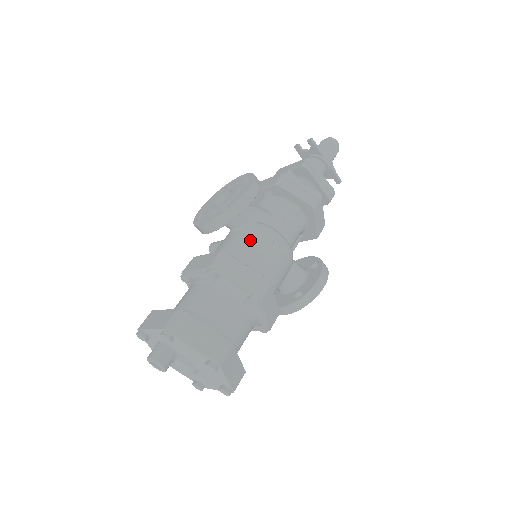
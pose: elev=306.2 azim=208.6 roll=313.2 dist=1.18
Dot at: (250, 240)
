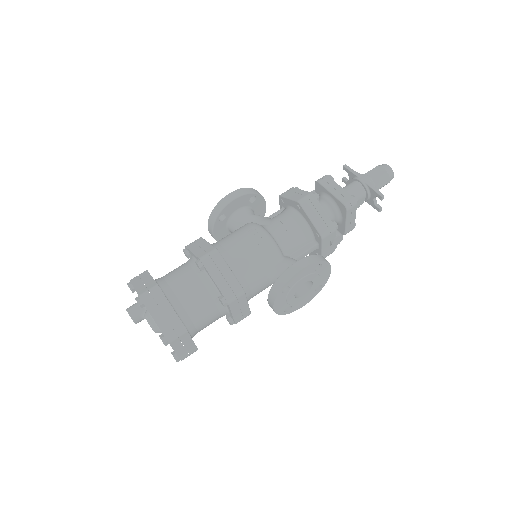
Dot at: (232, 232)
